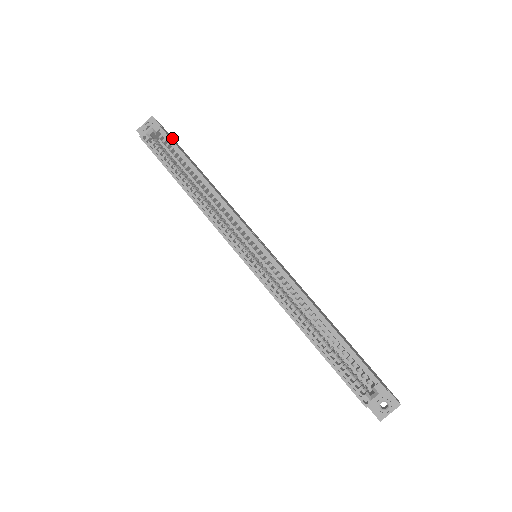
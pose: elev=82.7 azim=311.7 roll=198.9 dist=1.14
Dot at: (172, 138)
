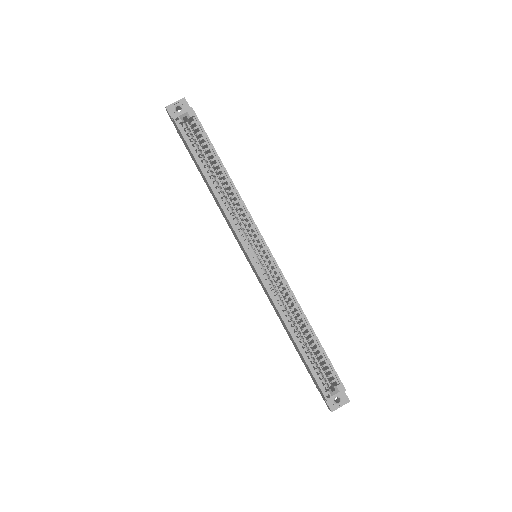
Dot at: occluded
